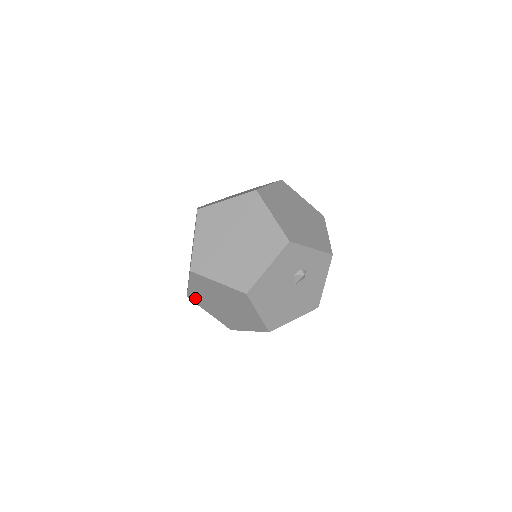
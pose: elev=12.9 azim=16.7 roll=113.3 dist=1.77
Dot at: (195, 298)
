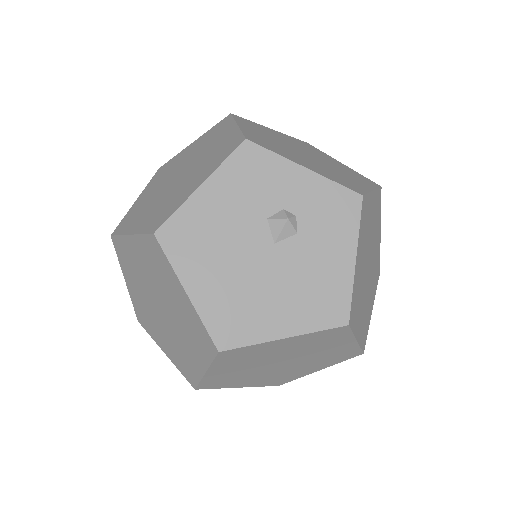
Dot at: (142, 317)
